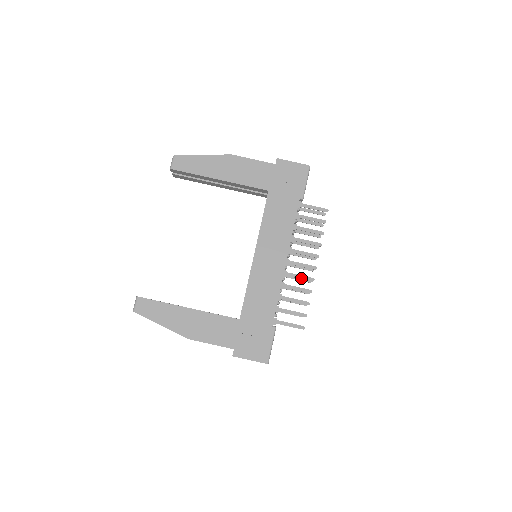
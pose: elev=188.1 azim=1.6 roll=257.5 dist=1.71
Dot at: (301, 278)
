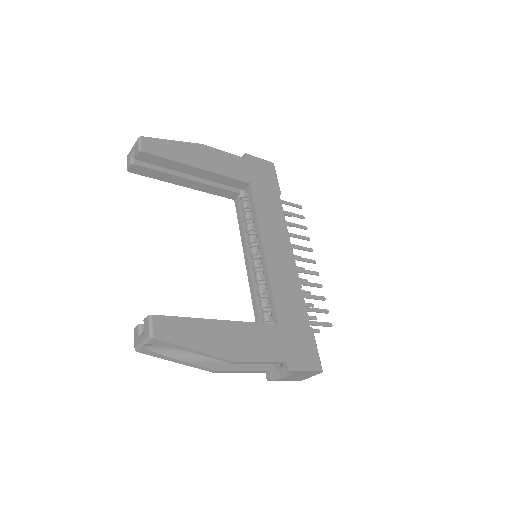
Dot at: (308, 273)
